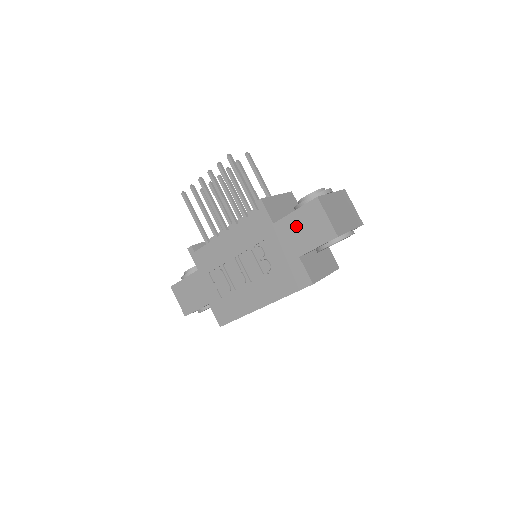
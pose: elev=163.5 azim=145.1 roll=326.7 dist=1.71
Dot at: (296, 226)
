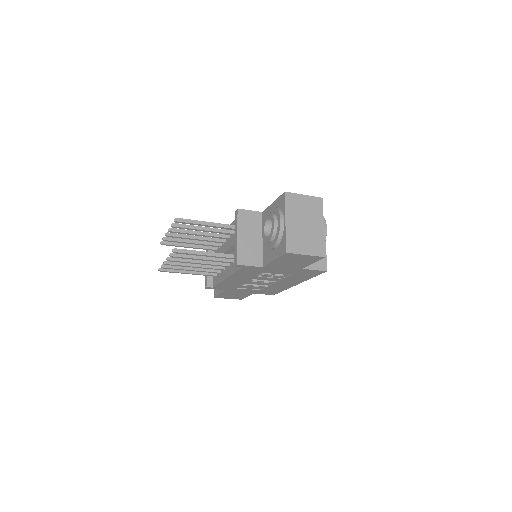
Dot at: (284, 263)
